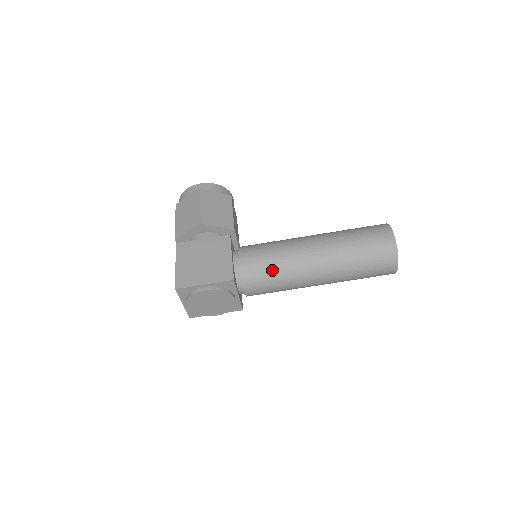
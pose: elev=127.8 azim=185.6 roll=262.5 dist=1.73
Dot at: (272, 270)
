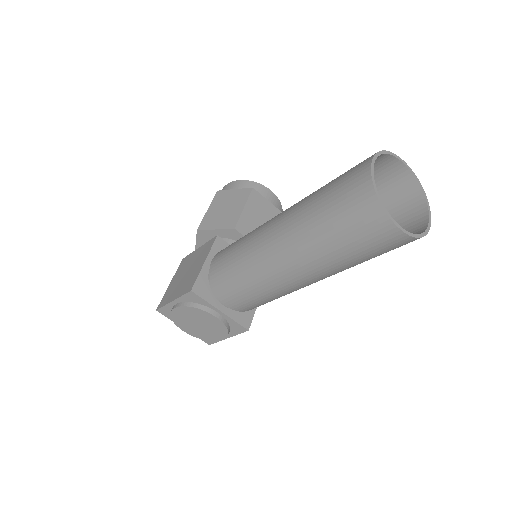
Dot at: (234, 270)
